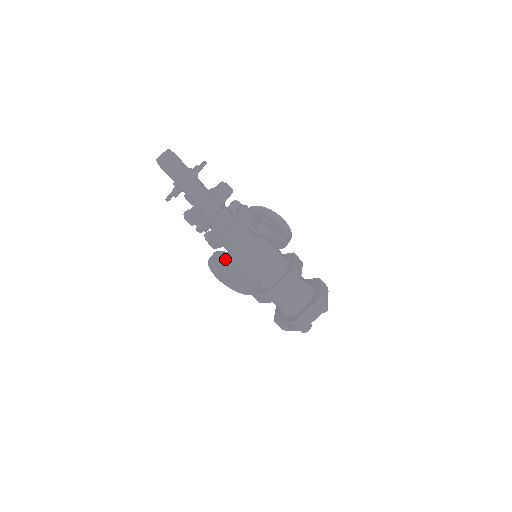
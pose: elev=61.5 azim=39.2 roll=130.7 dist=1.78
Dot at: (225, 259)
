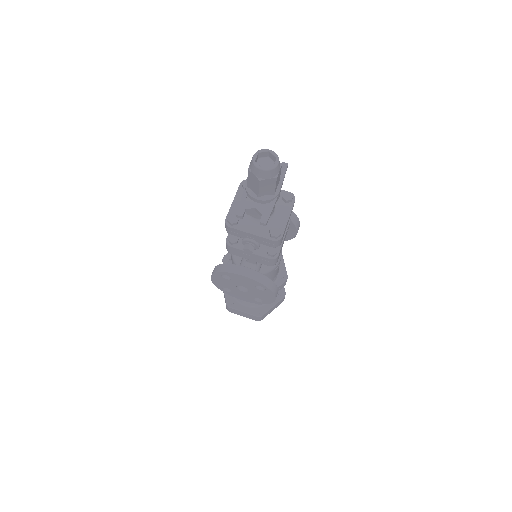
Dot at: (262, 285)
